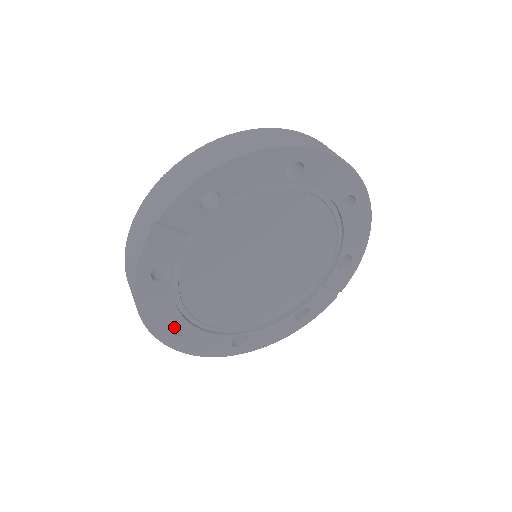
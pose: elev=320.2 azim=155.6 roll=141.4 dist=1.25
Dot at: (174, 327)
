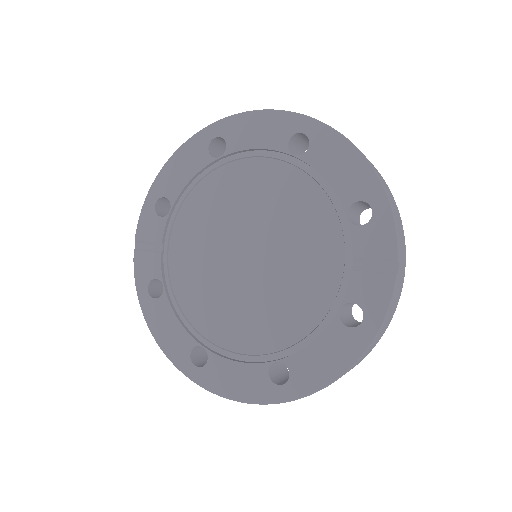
Dot at: occluded
